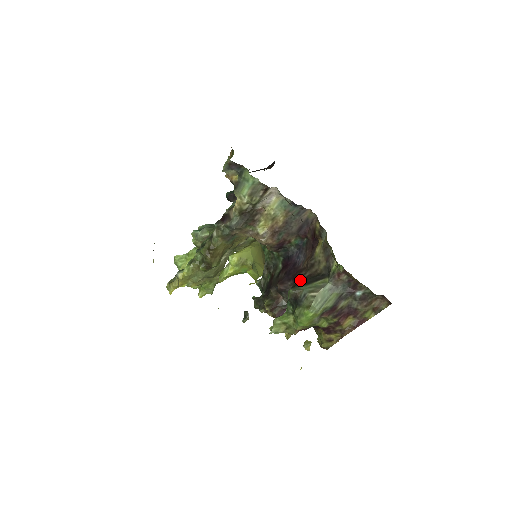
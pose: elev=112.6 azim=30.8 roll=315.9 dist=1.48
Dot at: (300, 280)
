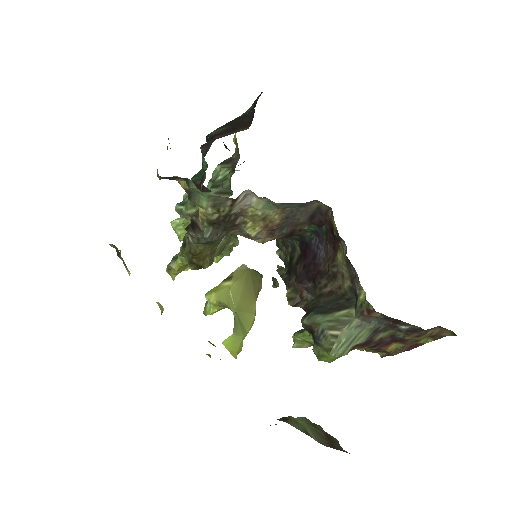
Dot at: (318, 297)
